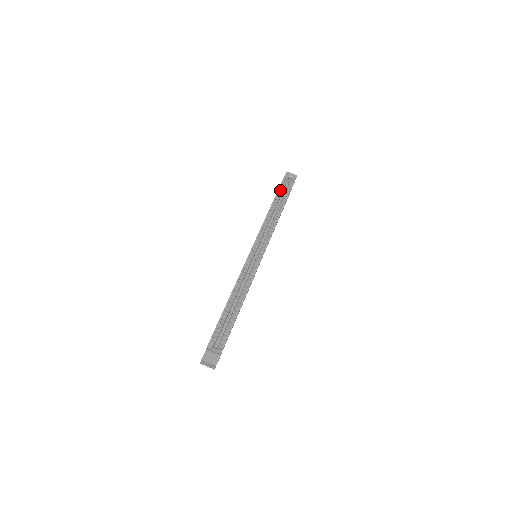
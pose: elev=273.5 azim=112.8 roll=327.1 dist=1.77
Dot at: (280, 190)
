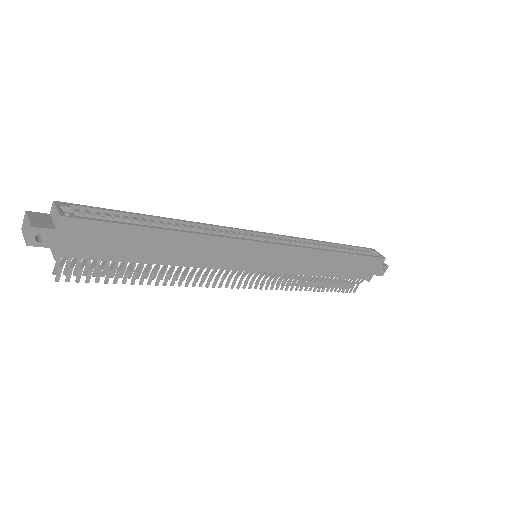
Dot at: (352, 248)
